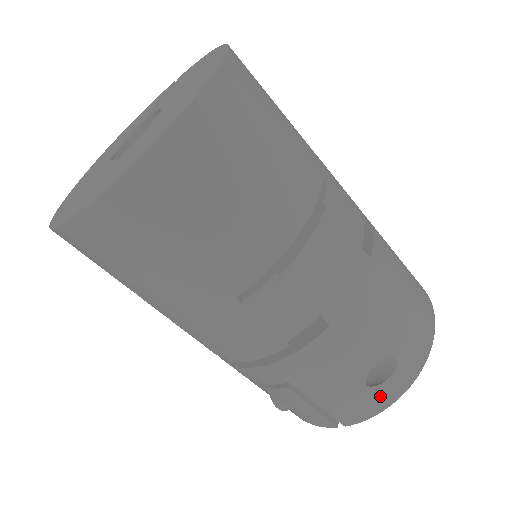
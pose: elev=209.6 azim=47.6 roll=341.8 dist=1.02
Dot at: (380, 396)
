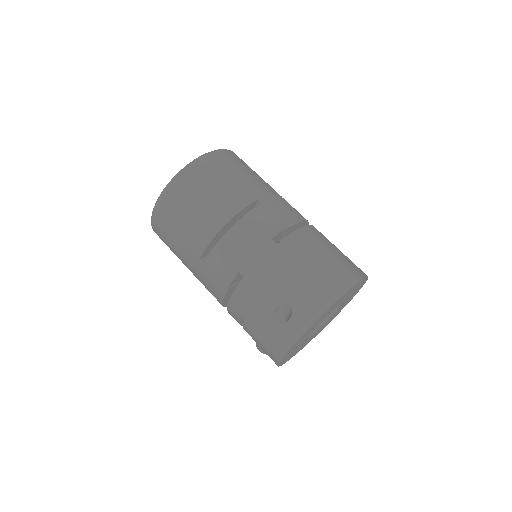
Dot at: (285, 334)
